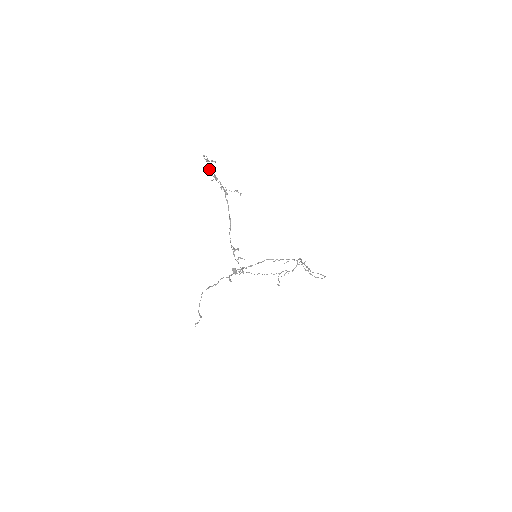
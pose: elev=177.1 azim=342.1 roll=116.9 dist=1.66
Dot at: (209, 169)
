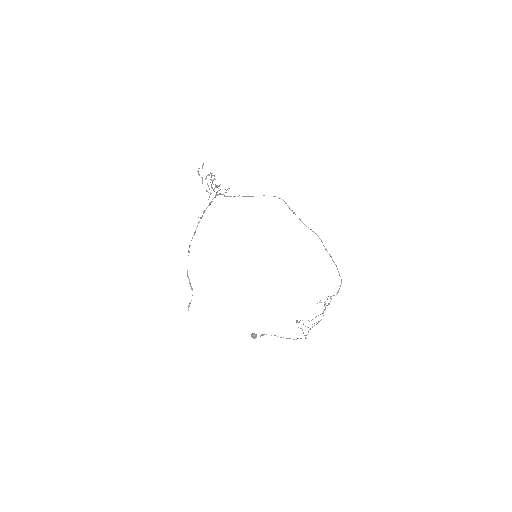
Dot at: (202, 179)
